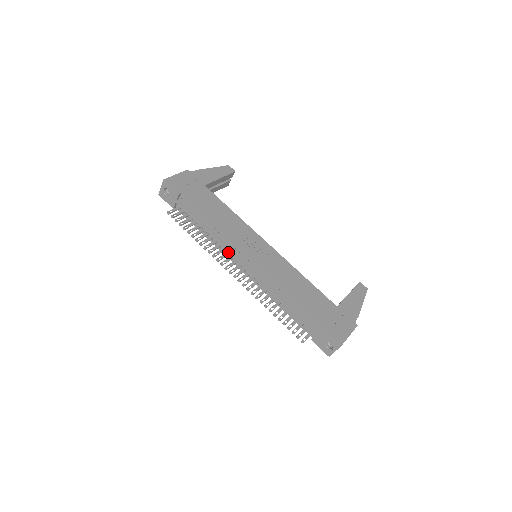
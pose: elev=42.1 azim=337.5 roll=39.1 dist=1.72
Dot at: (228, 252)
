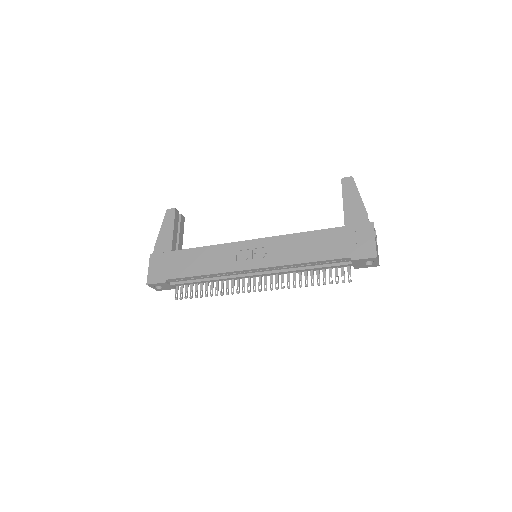
Dot at: (237, 279)
